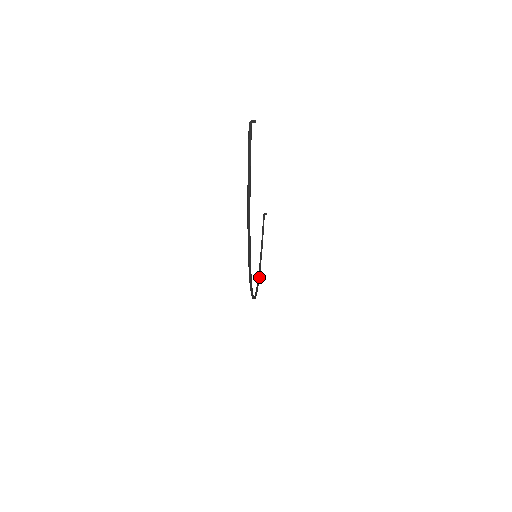
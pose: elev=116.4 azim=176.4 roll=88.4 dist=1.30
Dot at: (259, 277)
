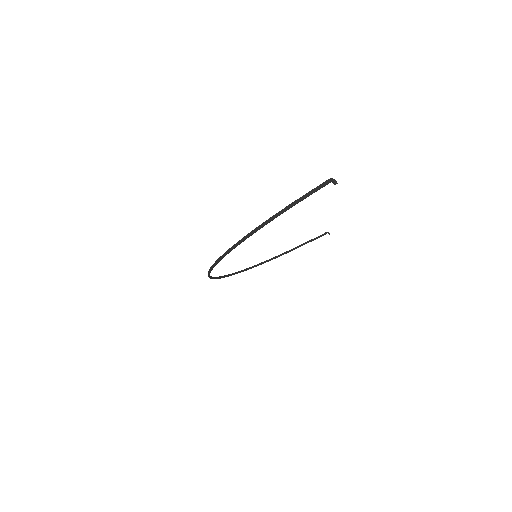
Dot at: (256, 266)
